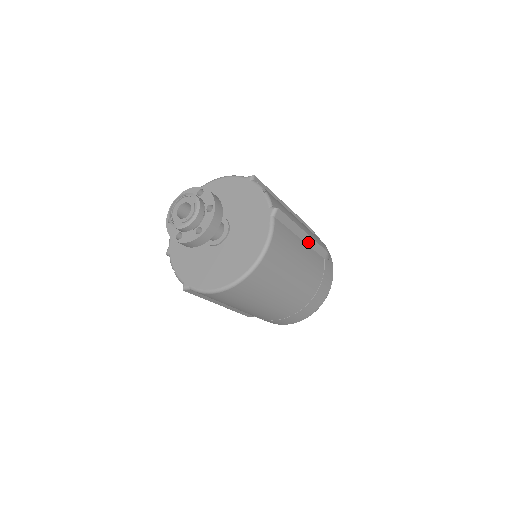
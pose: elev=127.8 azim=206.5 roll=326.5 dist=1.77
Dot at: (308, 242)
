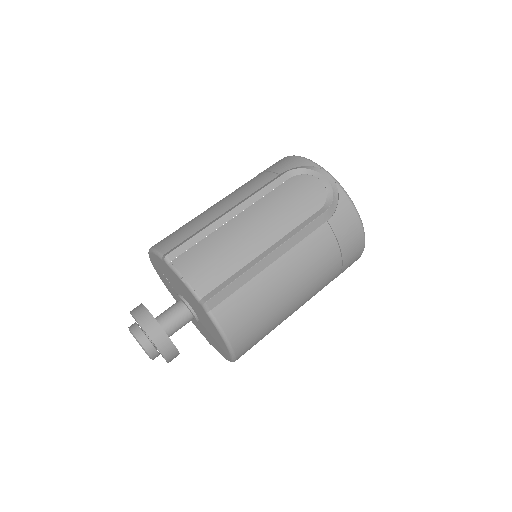
Dot at: (283, 251)
